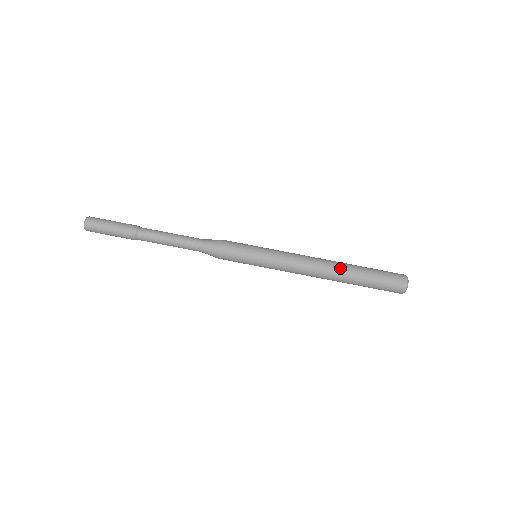
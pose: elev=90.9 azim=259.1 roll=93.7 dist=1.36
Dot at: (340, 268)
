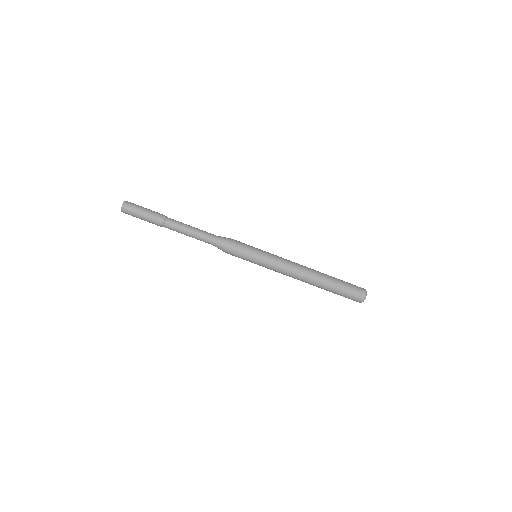
Dot at: (317, 282)
